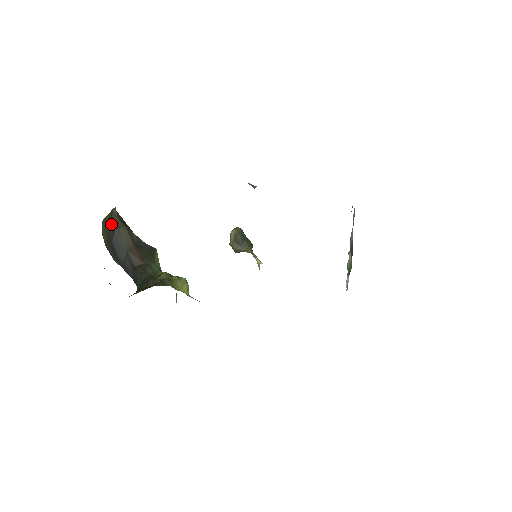
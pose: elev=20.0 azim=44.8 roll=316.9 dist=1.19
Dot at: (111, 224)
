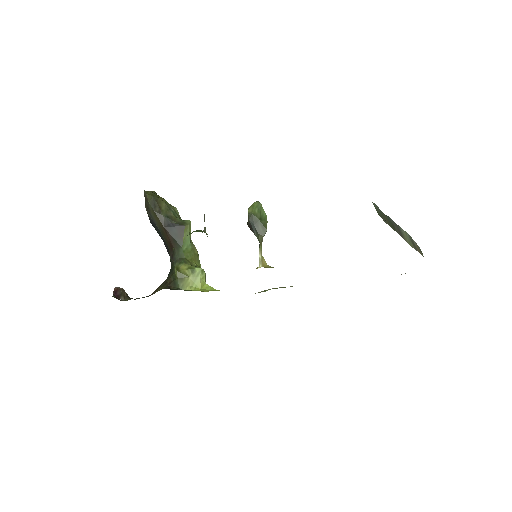
Dot at: (146, 207)
